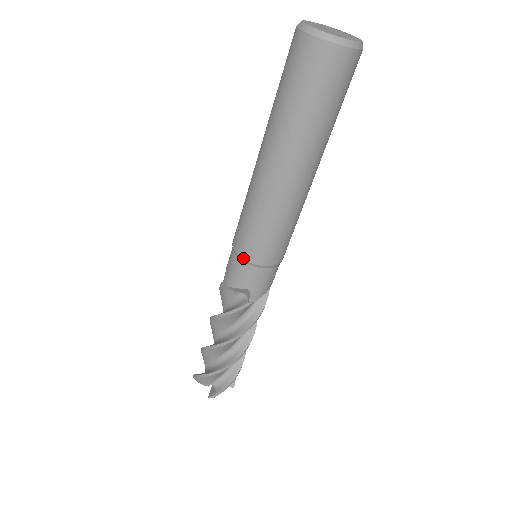
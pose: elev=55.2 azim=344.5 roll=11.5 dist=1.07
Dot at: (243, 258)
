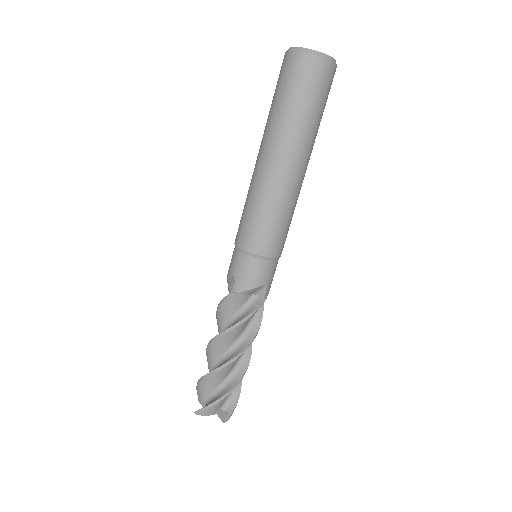
Dot at: (263, 255)
